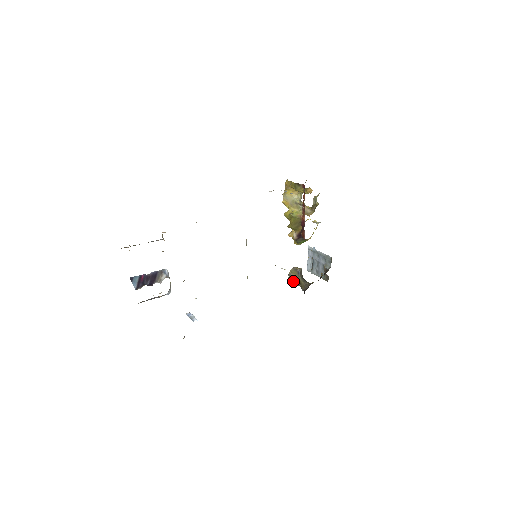
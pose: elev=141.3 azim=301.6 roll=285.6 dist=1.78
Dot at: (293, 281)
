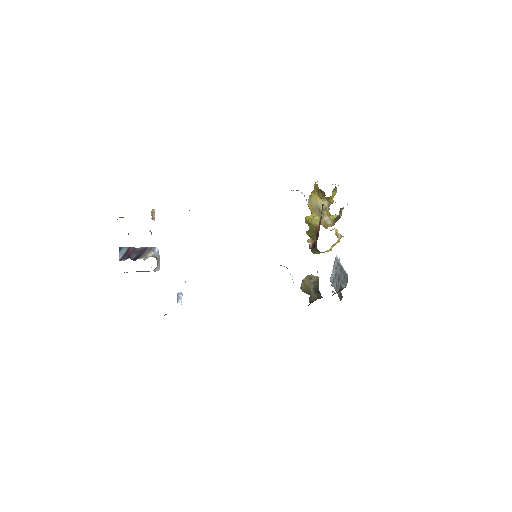
Dot at: (305, 289)
